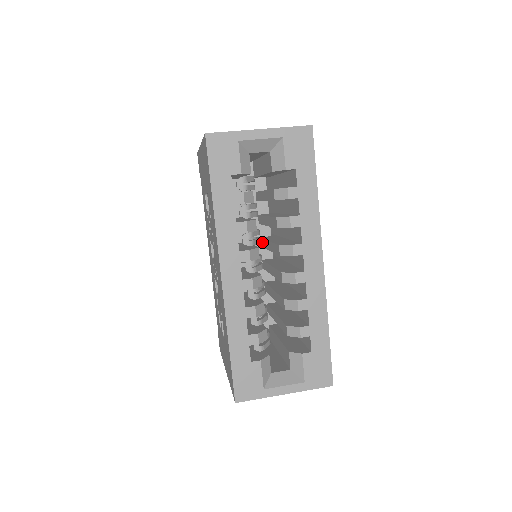
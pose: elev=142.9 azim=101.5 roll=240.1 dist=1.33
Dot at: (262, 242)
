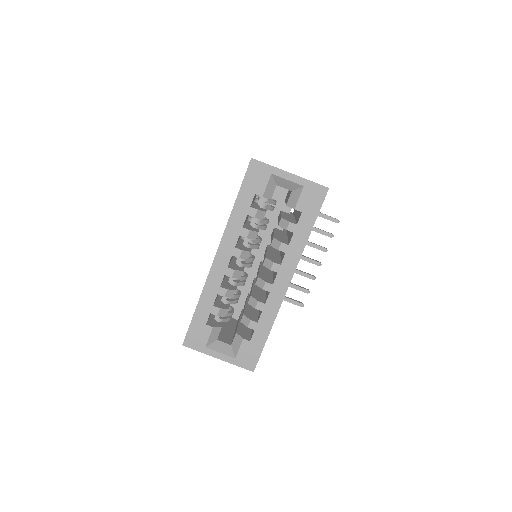
Dot at: (266, 248)
